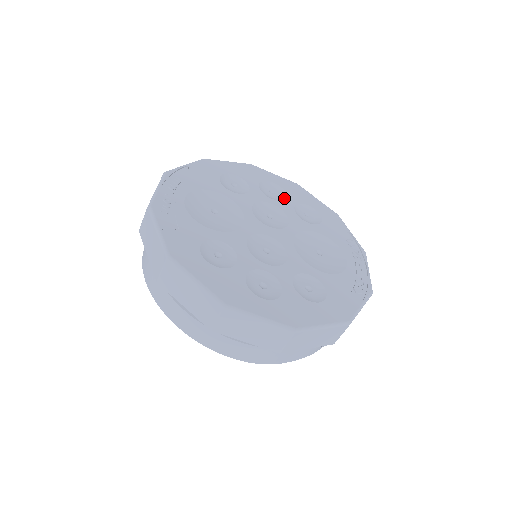
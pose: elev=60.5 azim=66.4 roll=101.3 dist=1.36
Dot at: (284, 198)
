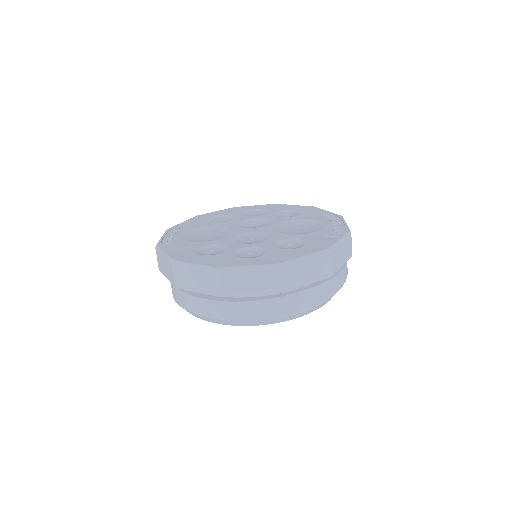
Dot at: (265, 213)
